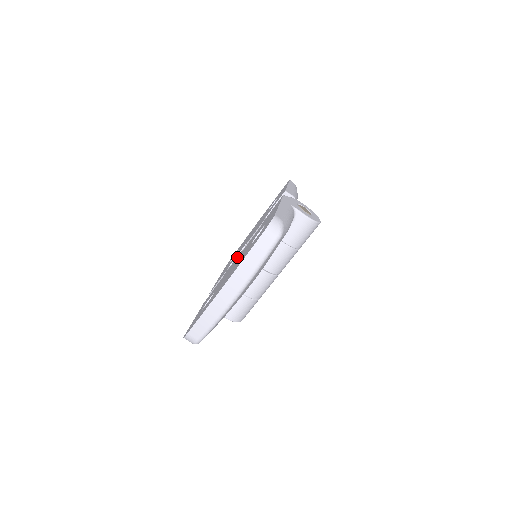
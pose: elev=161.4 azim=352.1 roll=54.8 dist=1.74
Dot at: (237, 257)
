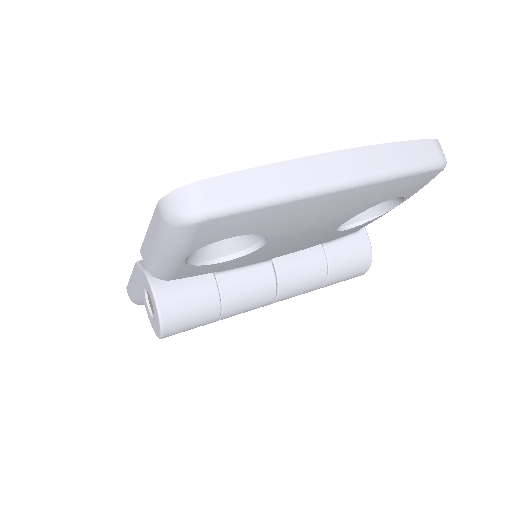
Dot at: occluded
